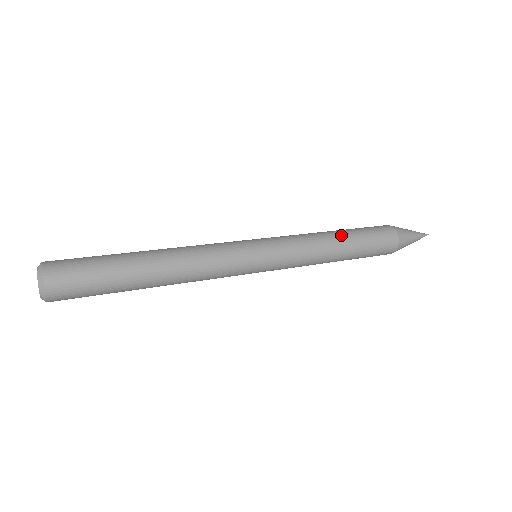
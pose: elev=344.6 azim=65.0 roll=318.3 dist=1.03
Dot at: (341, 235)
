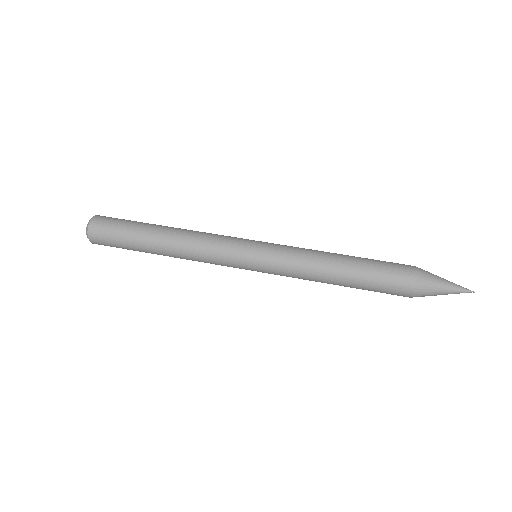
Dot at: (343, 272)
